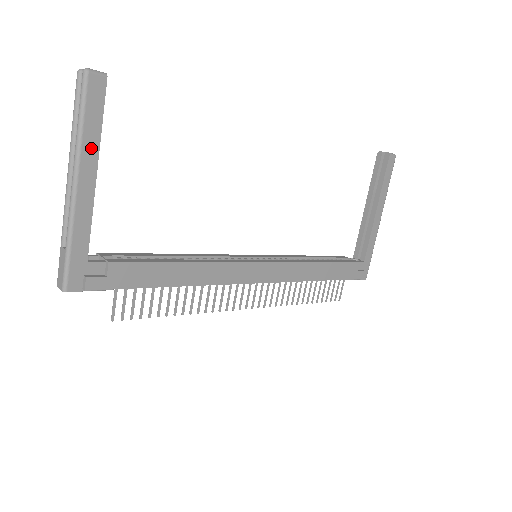
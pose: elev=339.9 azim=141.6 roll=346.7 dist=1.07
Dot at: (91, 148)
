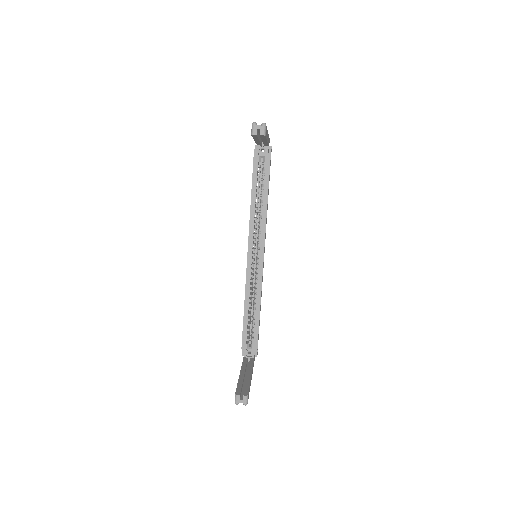
Dot at: (250, 383)
